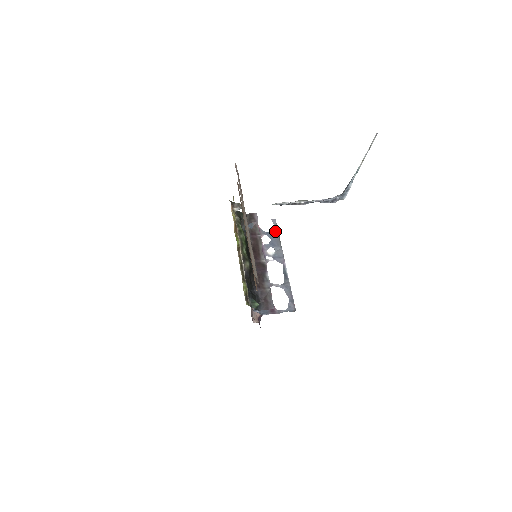
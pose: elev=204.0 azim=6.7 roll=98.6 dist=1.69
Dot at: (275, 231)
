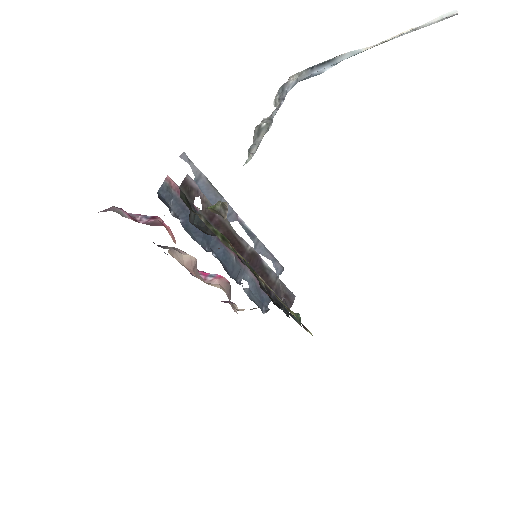
Dot at: (198, 175)
